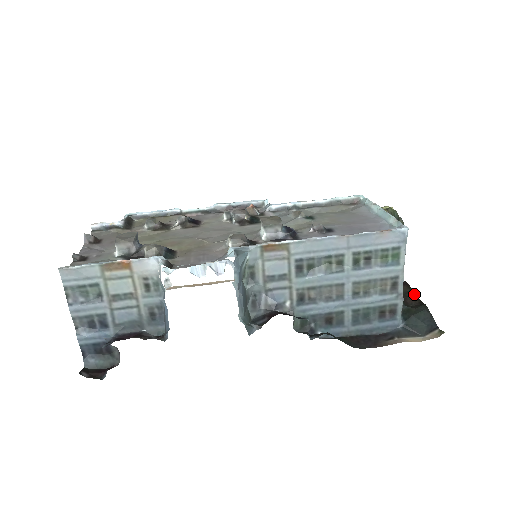
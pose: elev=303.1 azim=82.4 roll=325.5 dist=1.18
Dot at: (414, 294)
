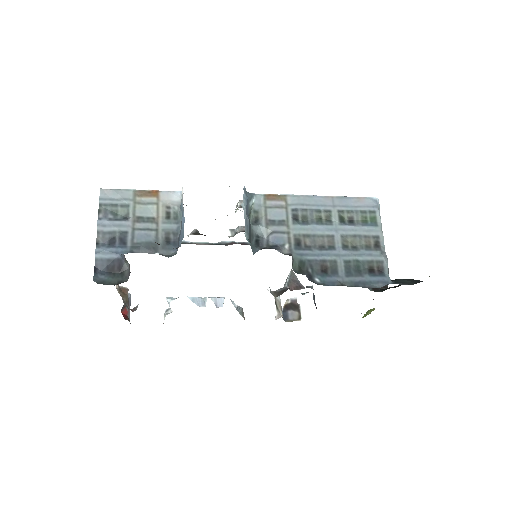
Dot at: occluded
